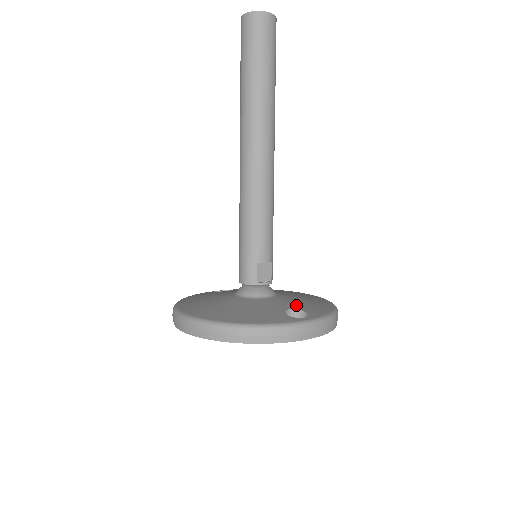
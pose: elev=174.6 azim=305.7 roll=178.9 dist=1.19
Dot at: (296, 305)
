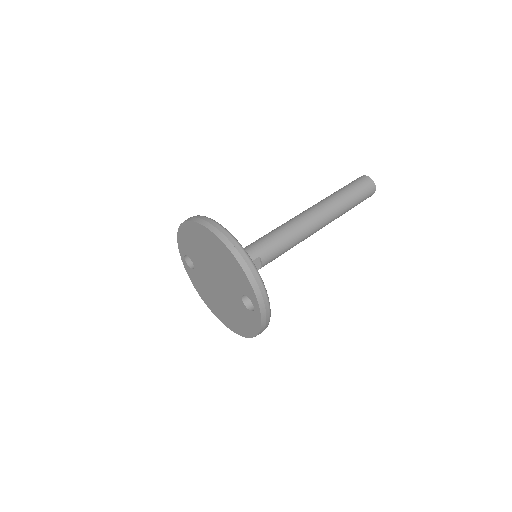
Dot at: occluded
